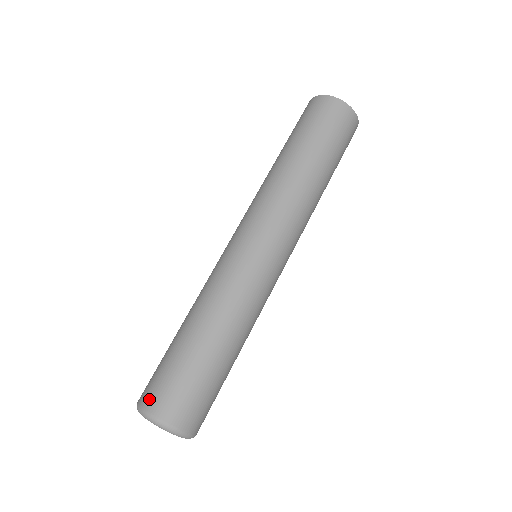
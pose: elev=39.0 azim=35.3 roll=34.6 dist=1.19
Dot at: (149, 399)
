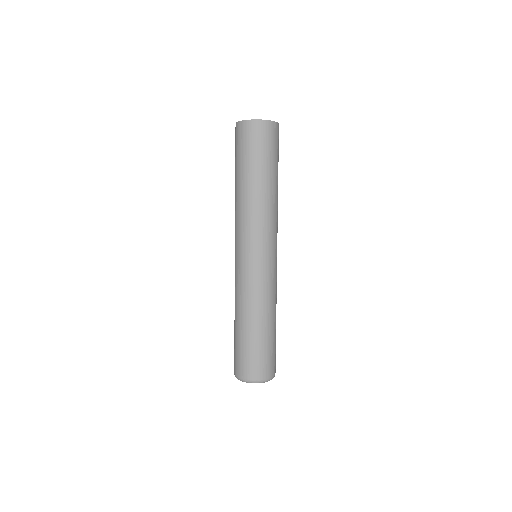
Dot at: (234, 367)
